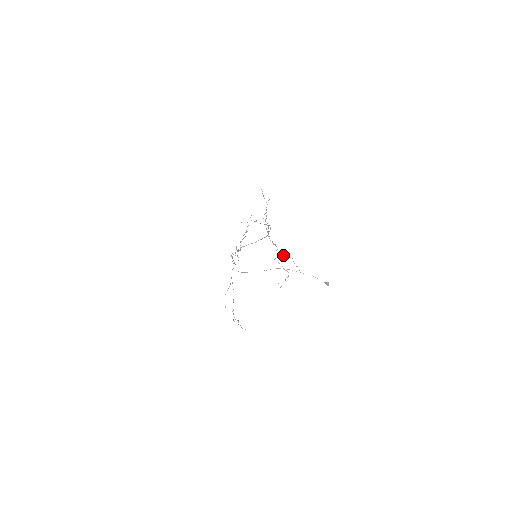
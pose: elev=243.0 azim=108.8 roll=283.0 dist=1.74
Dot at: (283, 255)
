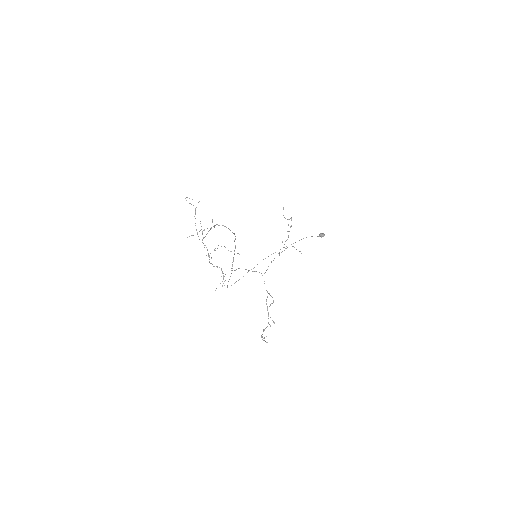
Dot at: occluded
